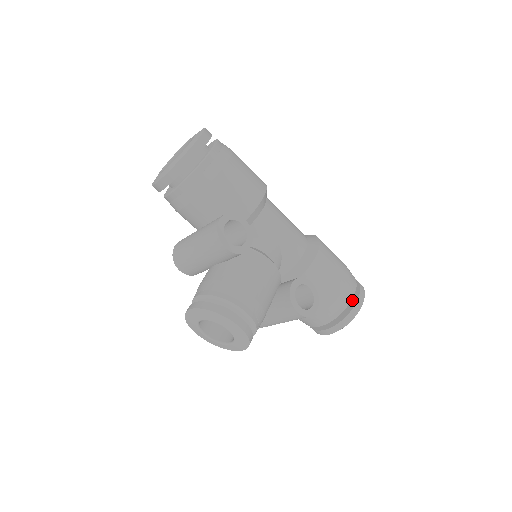
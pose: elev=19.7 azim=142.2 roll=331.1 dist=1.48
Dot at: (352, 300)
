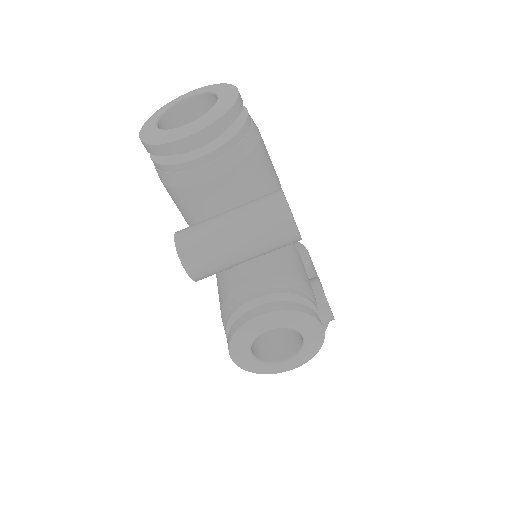
Dot at: occluded
